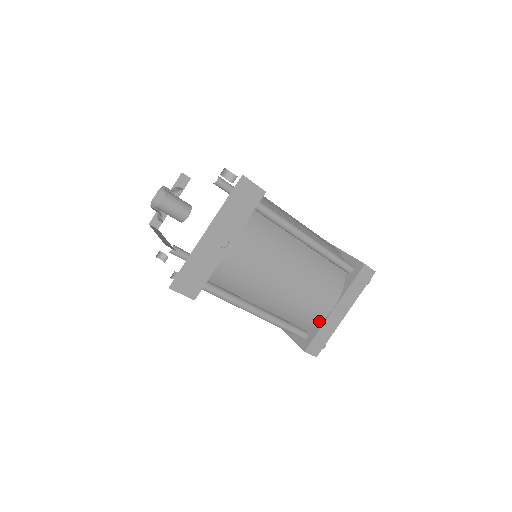
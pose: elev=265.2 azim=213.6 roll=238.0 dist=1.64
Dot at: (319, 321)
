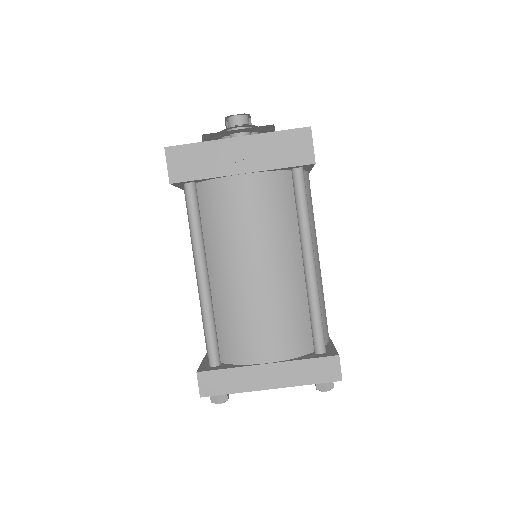
Dot at: (241, 362)
